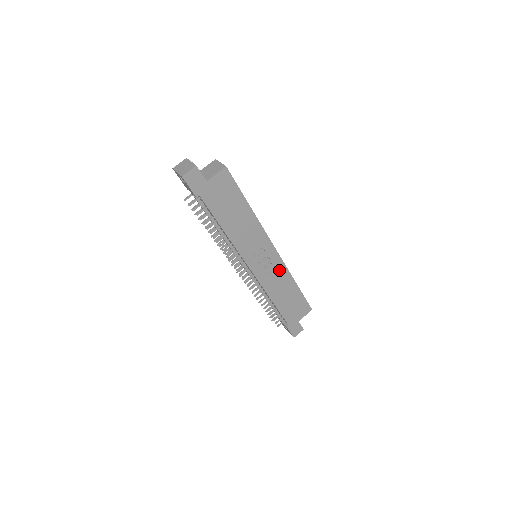
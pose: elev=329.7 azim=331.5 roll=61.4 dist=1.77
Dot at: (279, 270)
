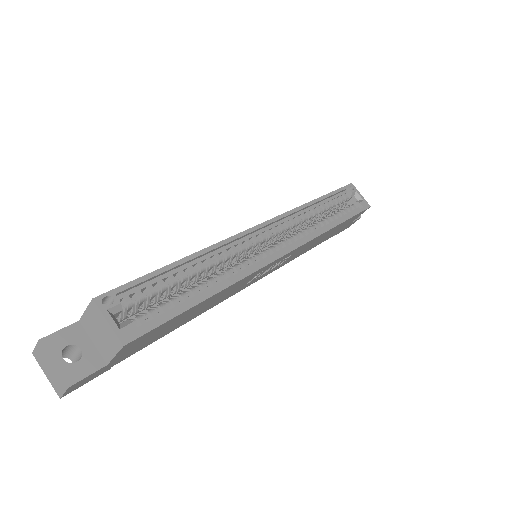
Dot at: (301, 248)
